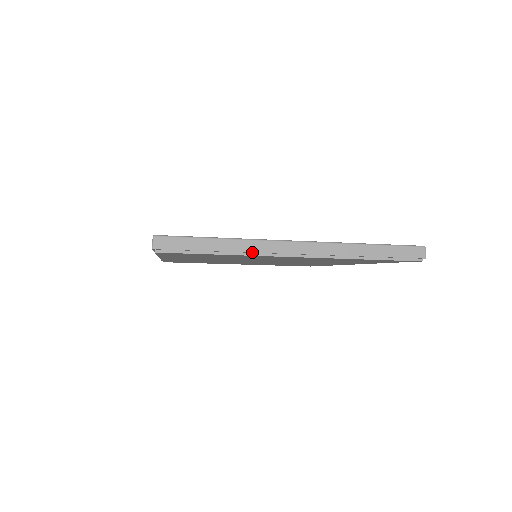
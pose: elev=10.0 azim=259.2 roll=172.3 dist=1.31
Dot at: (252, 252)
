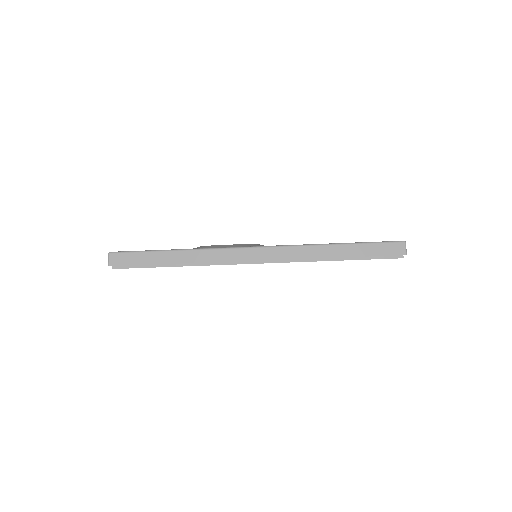
Dot at: (208, 262)
